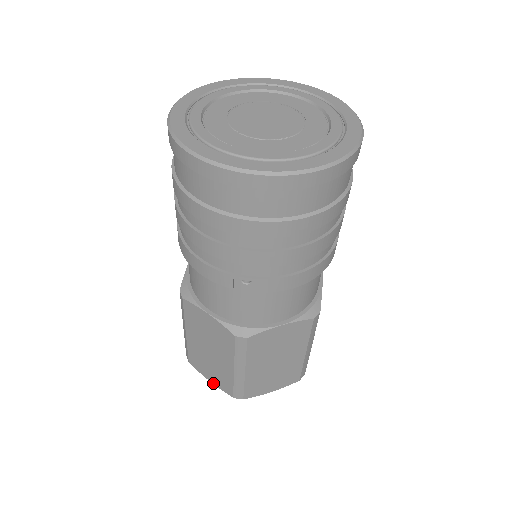
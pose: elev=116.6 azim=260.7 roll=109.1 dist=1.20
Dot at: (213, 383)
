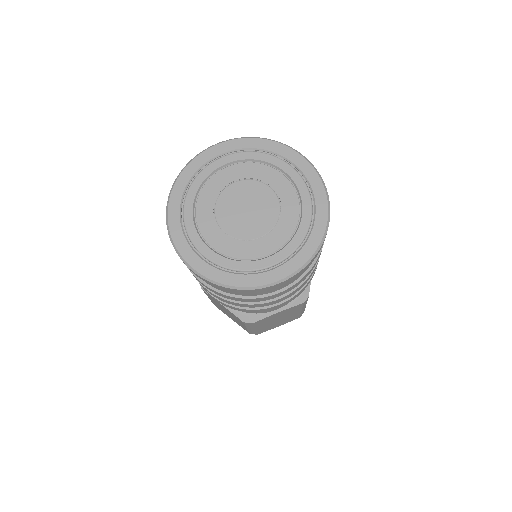
Dot at: occluded
